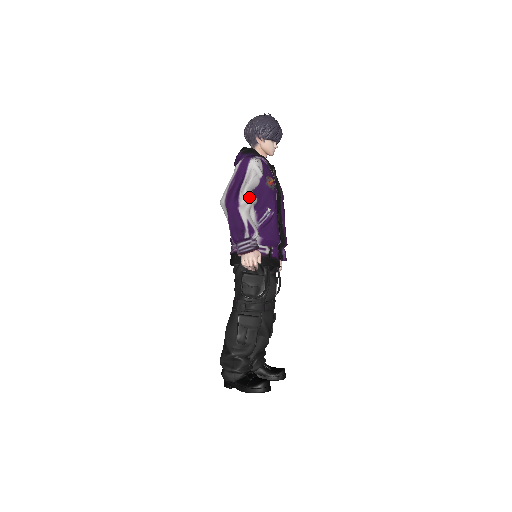
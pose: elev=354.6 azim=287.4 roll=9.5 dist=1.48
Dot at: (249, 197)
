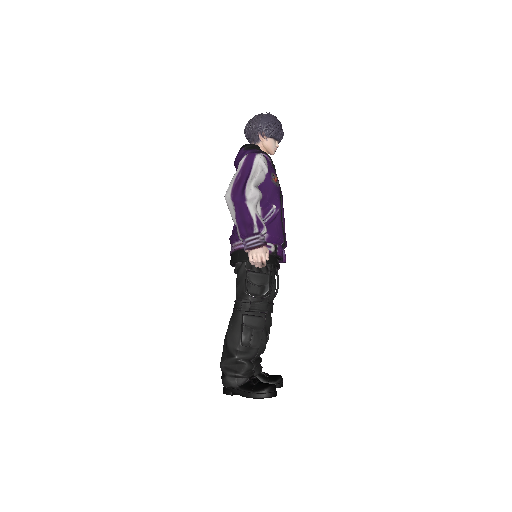
Dot at: (256, 192)
